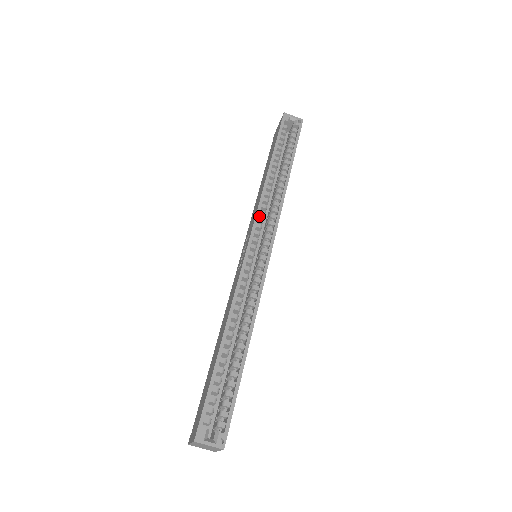
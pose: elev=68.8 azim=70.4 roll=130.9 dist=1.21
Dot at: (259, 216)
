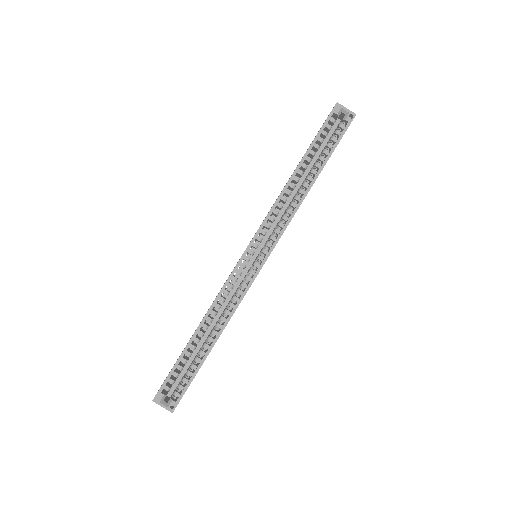
Dot at: (269, 220)
